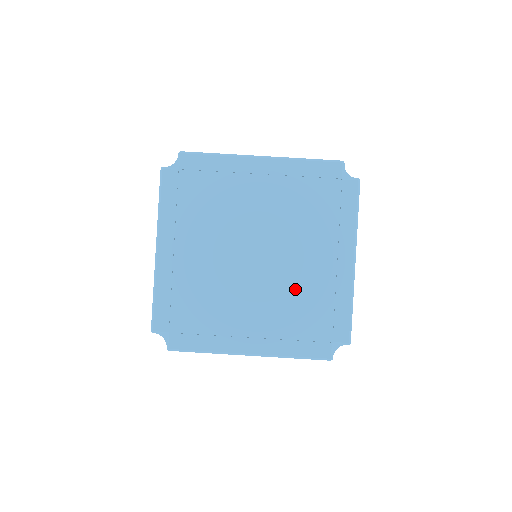
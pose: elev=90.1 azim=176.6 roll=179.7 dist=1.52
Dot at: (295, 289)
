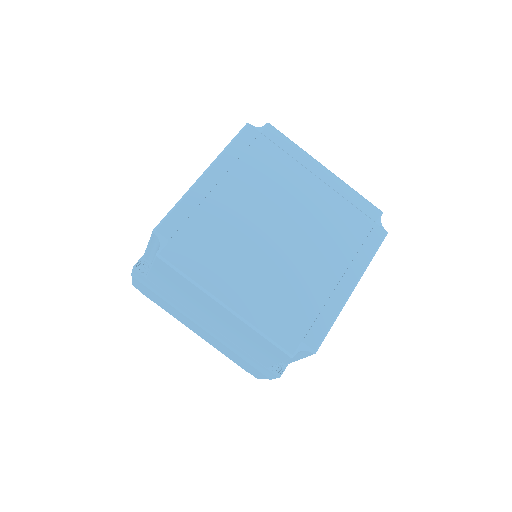
Dot at: (296, 278)
